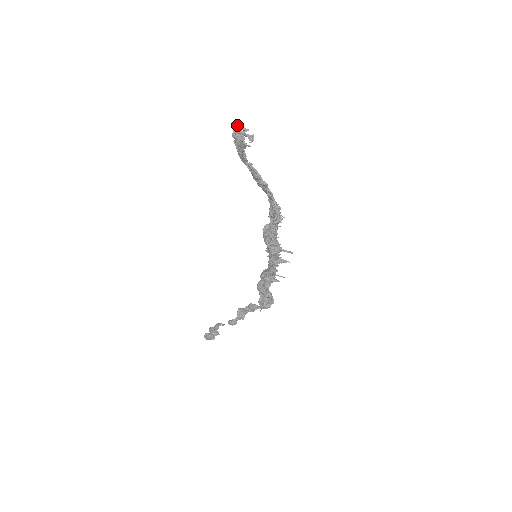
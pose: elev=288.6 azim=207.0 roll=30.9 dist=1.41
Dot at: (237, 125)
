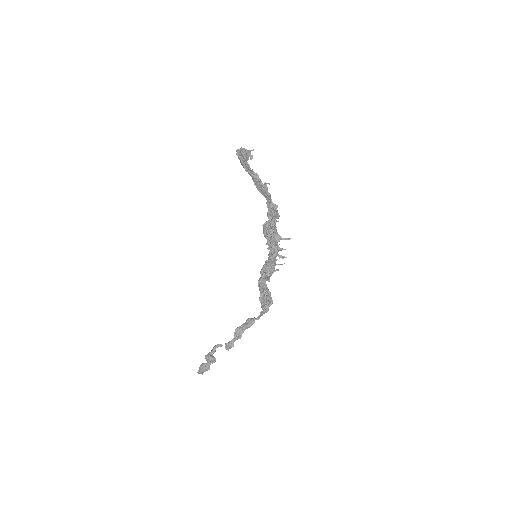
Dot at: occluded
